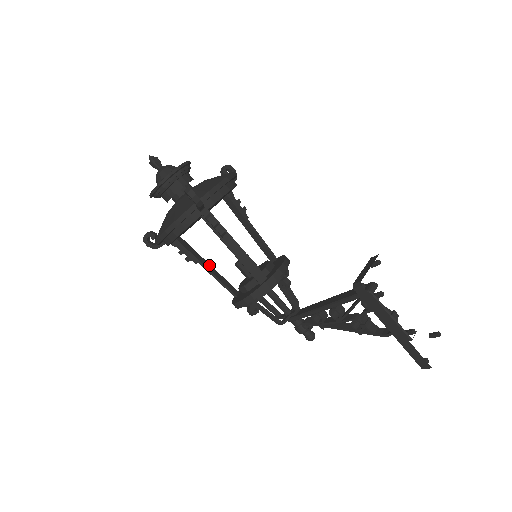
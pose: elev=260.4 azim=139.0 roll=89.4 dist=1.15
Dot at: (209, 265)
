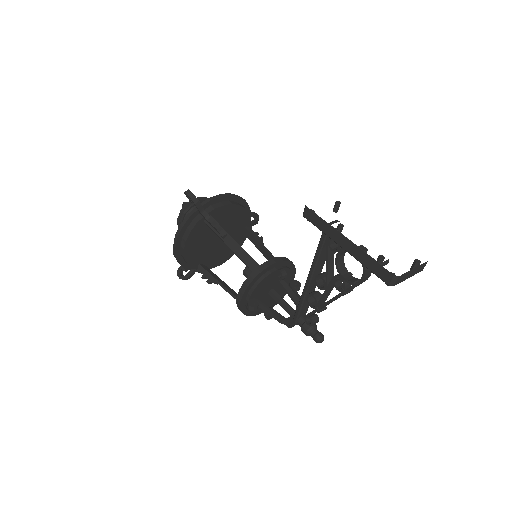
Dot at: (226, 285)
